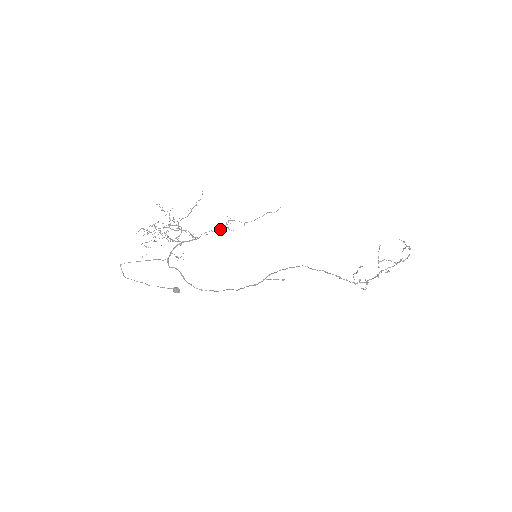
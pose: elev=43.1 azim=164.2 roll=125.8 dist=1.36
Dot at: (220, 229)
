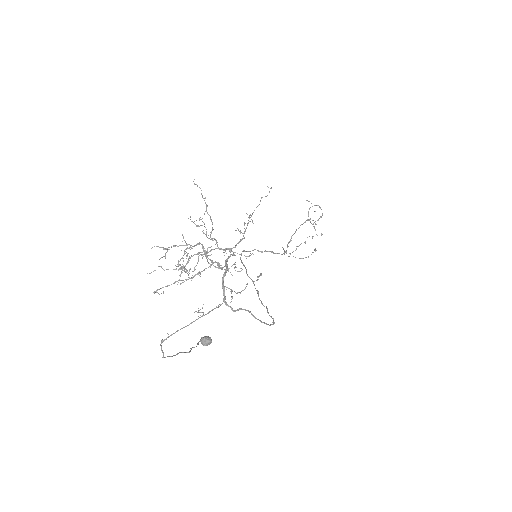
Dot at: (242, 233)
